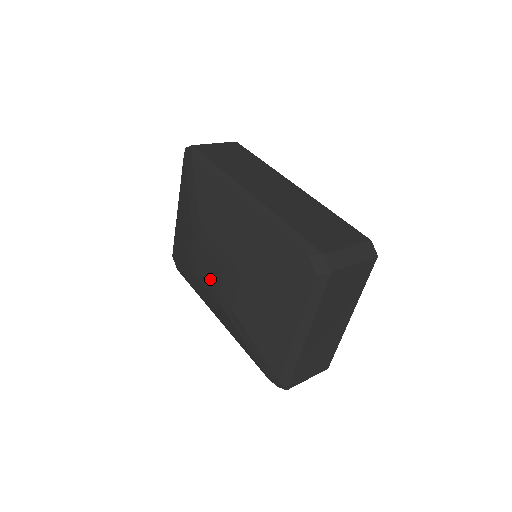
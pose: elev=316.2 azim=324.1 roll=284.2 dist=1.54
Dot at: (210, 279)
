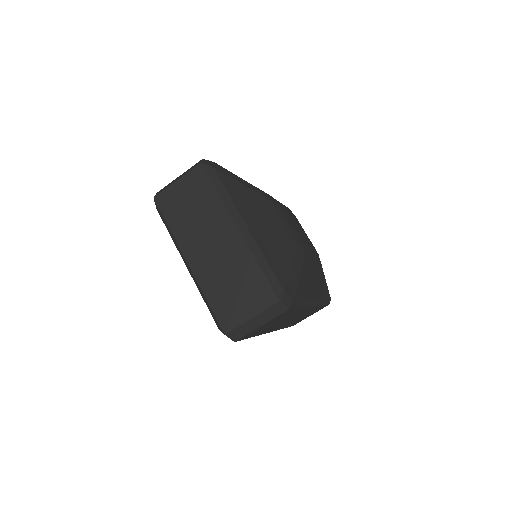
Dot at: occluded
